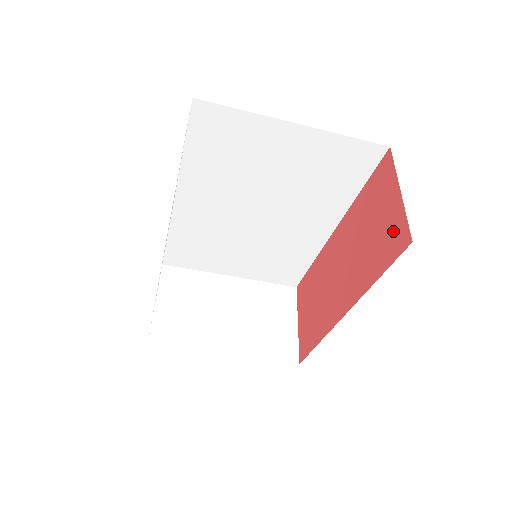
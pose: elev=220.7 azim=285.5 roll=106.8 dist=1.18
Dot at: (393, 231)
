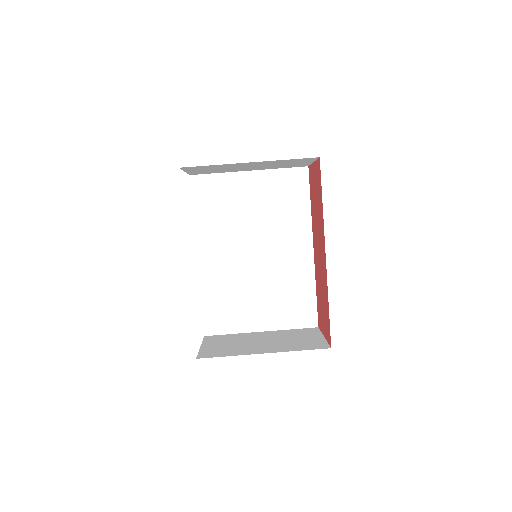
Dot at: (317, 175)
